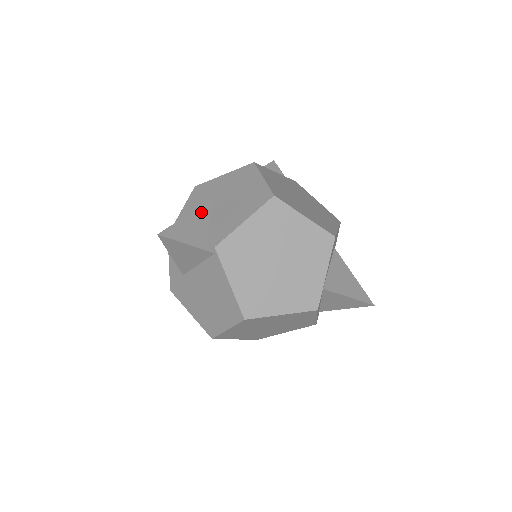
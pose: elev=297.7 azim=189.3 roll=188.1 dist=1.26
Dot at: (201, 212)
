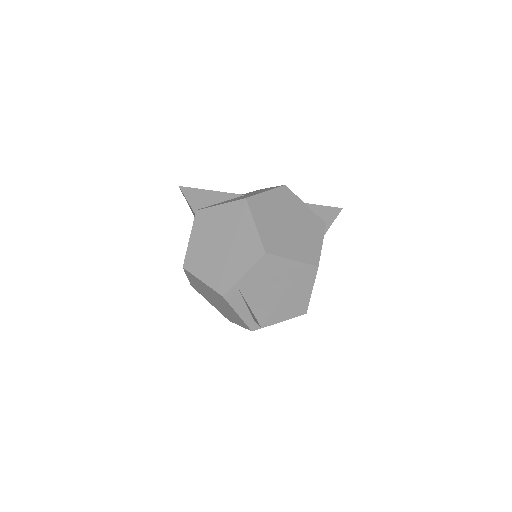
Dot at: (224, 195)
